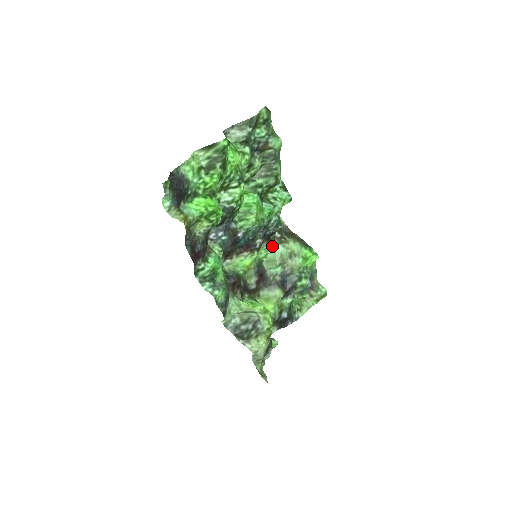
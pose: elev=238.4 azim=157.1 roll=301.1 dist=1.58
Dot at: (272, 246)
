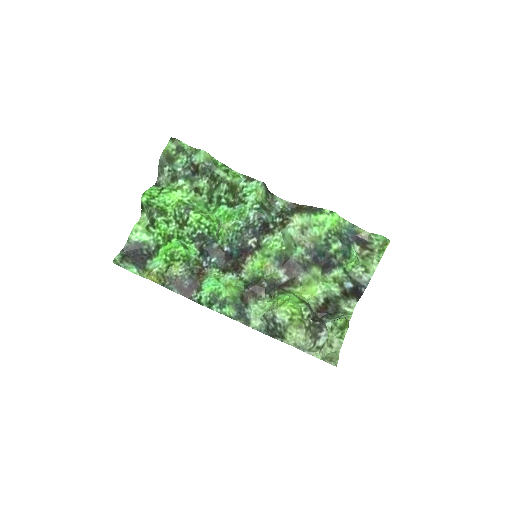
Dot at: (281, 233)
